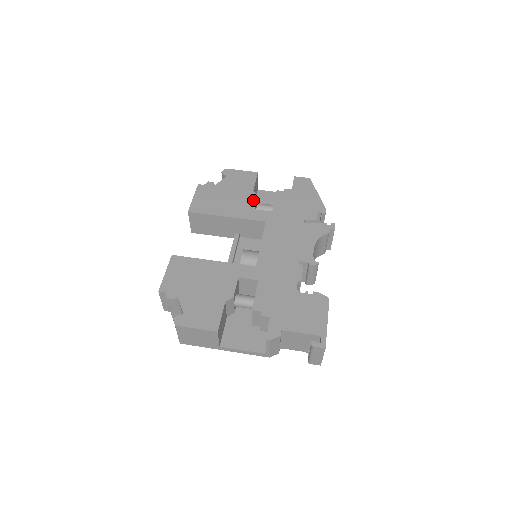
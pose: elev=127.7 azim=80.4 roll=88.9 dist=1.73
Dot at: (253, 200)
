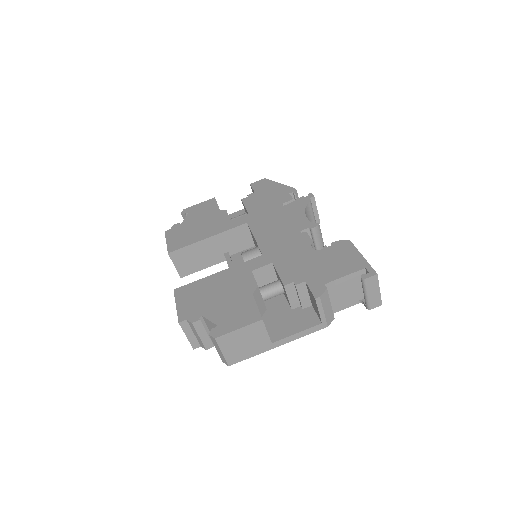
Dot at: (224, 215)
